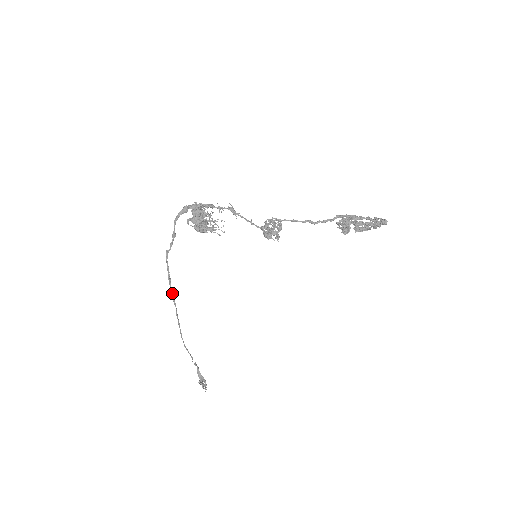
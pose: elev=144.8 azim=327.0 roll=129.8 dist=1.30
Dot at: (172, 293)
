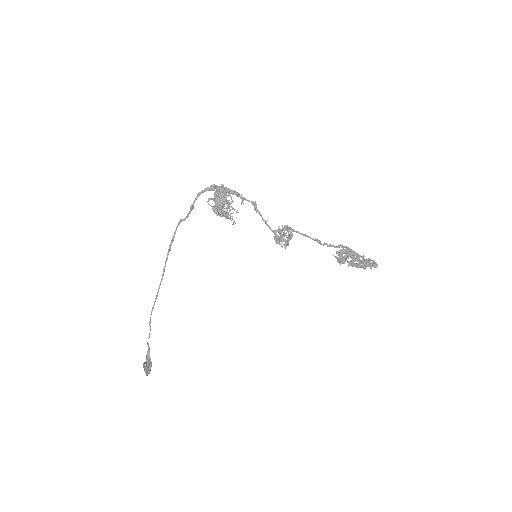
Dot at: occluded
